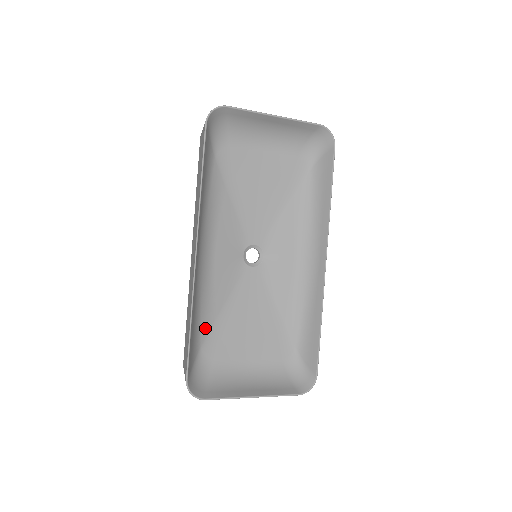
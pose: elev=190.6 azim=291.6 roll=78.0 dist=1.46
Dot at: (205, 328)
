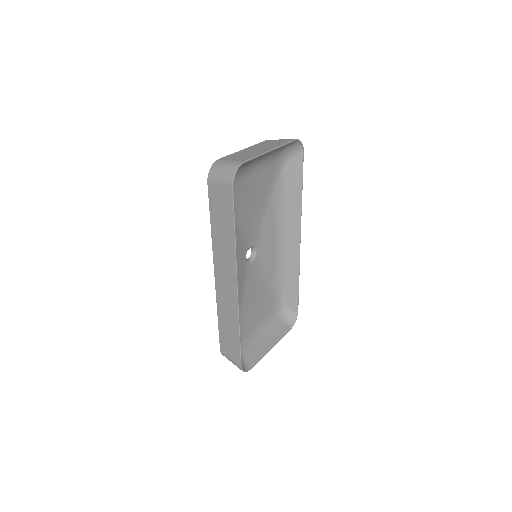
Dot at: occluded
